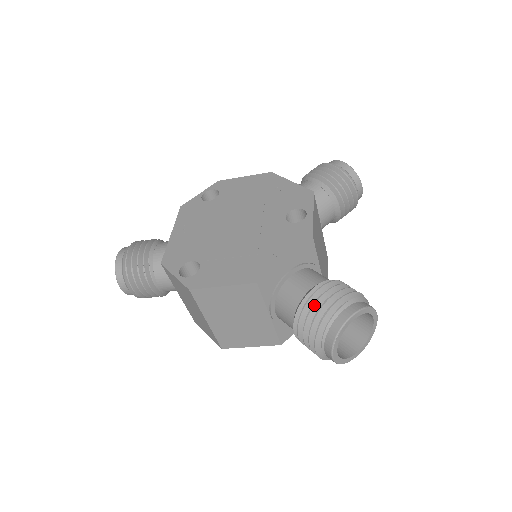
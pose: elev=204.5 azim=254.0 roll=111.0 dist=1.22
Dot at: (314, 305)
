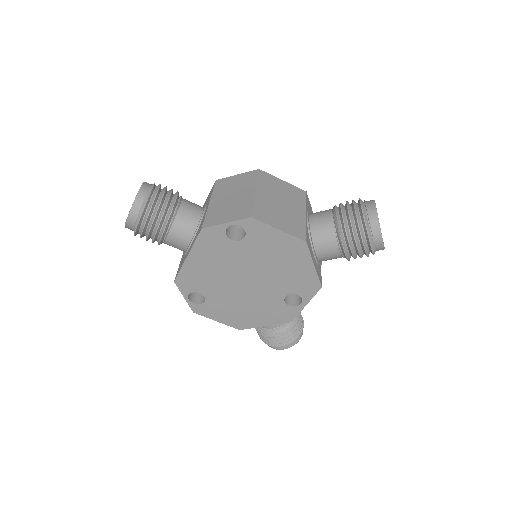
Dot at: occluded
